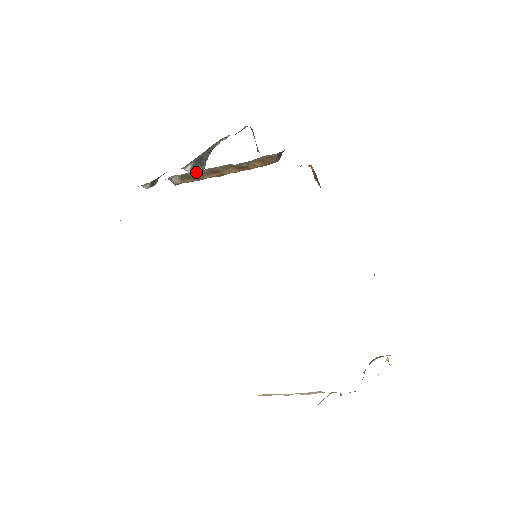
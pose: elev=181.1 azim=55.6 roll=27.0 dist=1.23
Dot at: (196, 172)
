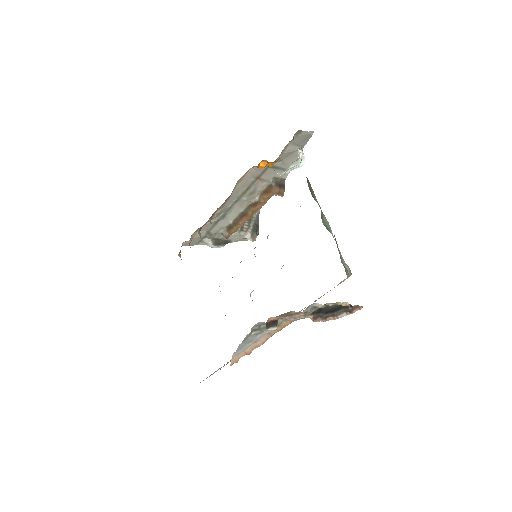
Dot at: (234, 221)
